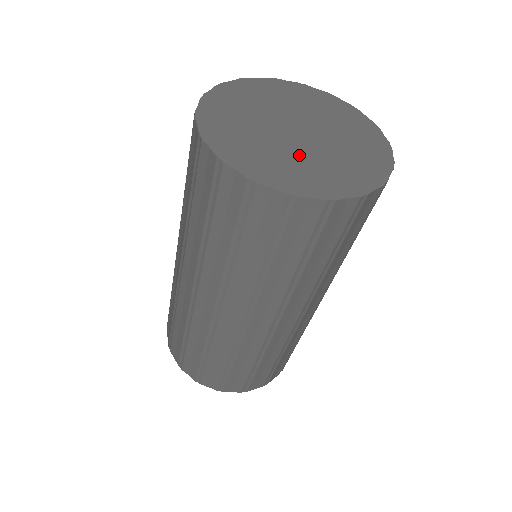
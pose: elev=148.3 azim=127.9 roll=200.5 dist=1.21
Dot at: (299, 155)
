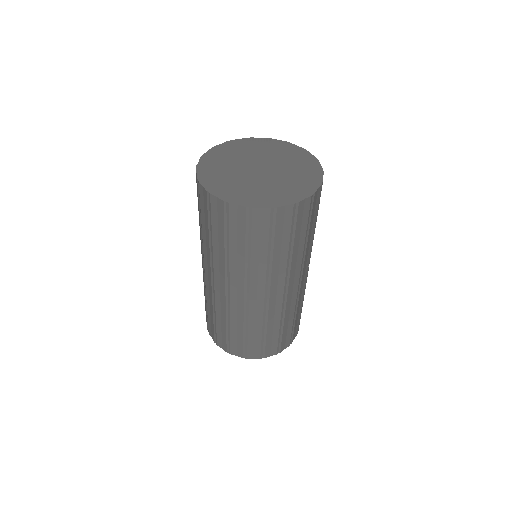
Dot at: (241, 179)
